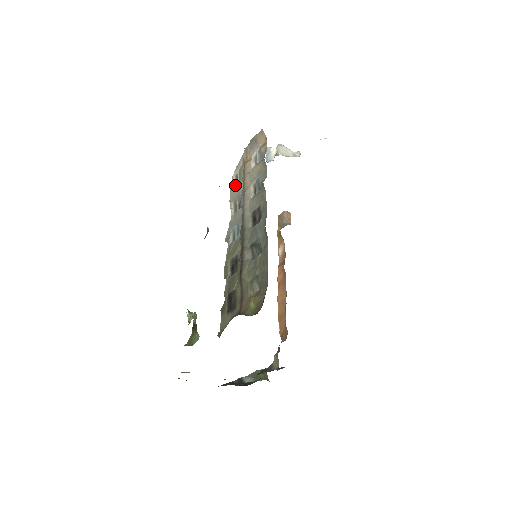
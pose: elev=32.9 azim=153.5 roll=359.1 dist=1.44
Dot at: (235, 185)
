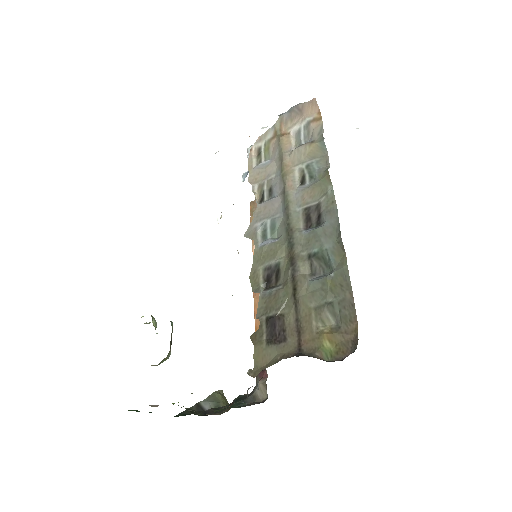
Dot at: (256, 161)
